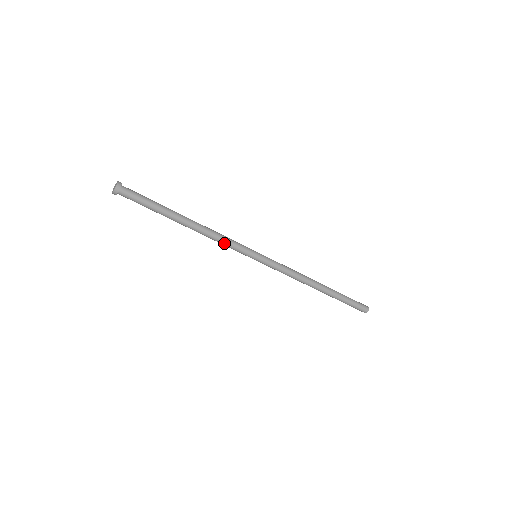
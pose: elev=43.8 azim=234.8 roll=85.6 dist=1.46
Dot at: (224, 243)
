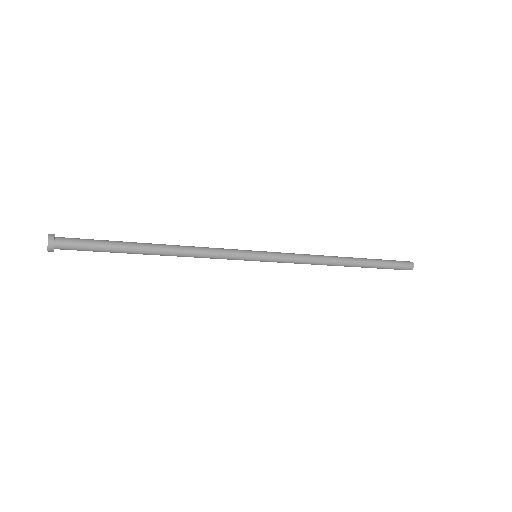
Dot at: (211, 257)
